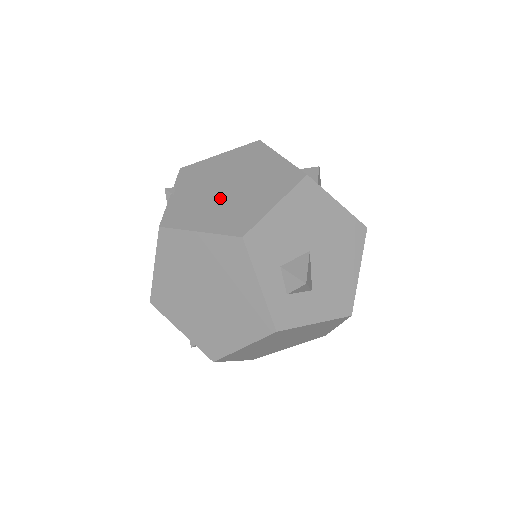
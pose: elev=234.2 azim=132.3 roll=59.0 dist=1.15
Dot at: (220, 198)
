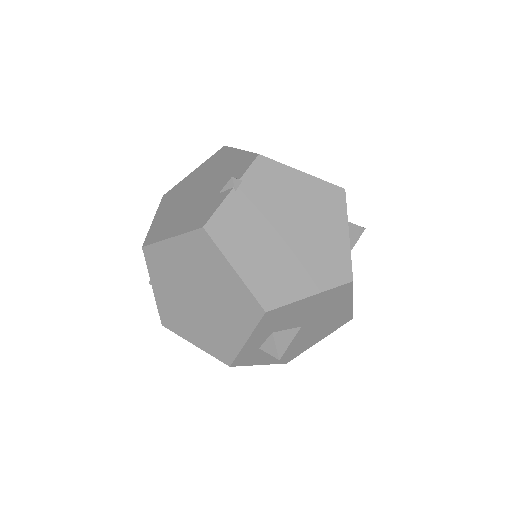
Dot at: (273, 241)
